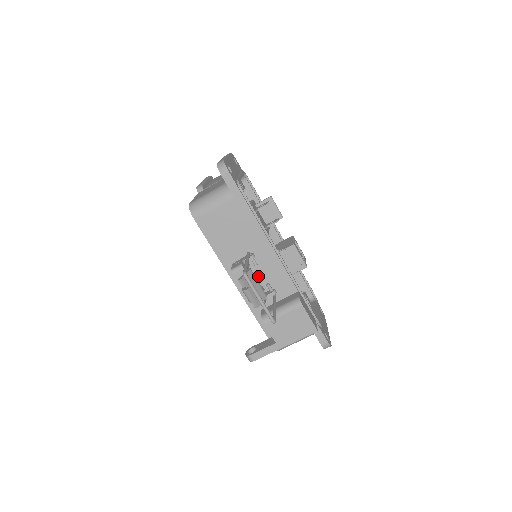
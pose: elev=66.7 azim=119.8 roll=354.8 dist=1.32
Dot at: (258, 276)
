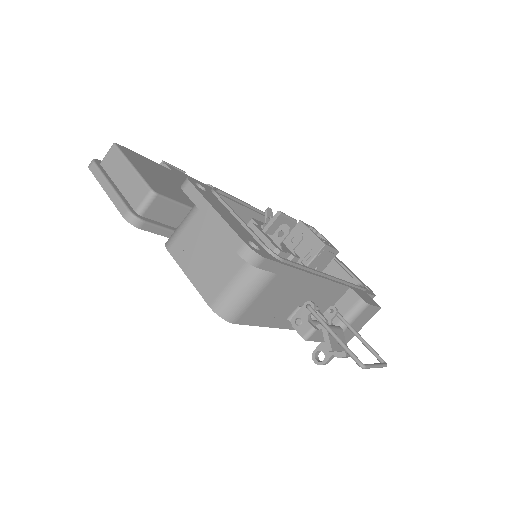
Dot at: occluded
